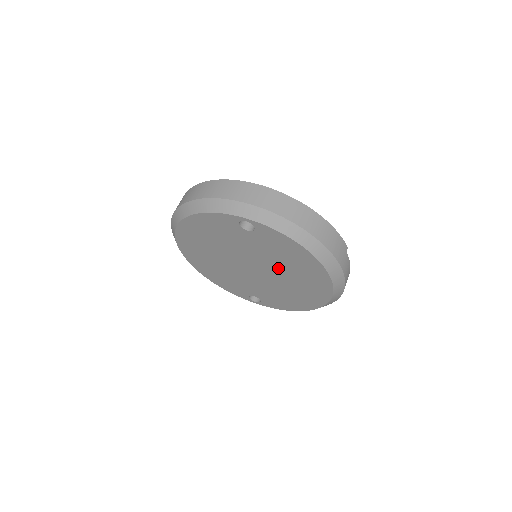
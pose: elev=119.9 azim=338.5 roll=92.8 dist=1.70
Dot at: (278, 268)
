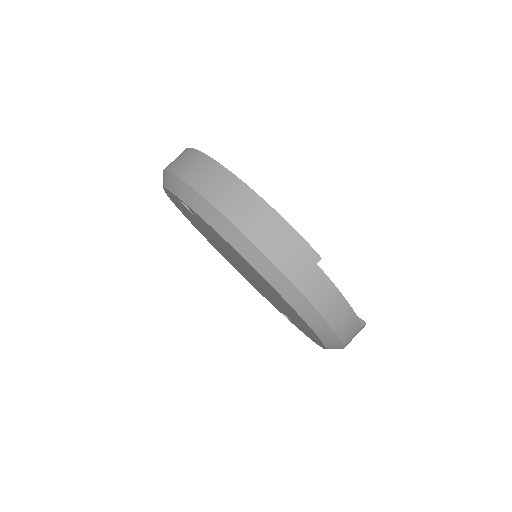
Dot at: (252, 274)
